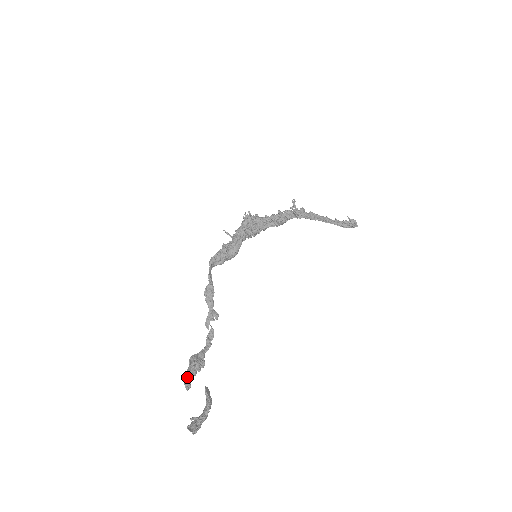
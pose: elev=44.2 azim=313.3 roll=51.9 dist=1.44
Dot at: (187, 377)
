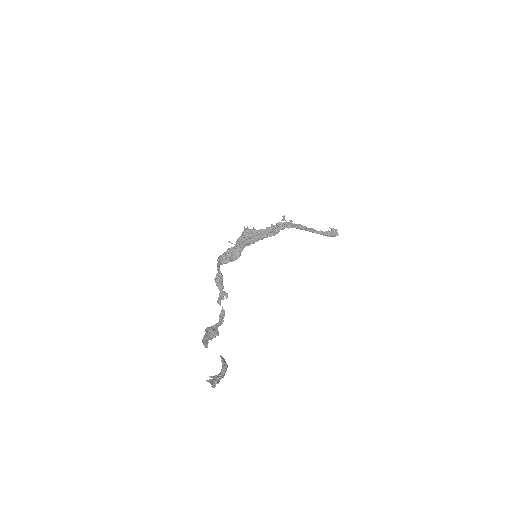
Dot at: (205, 340)
